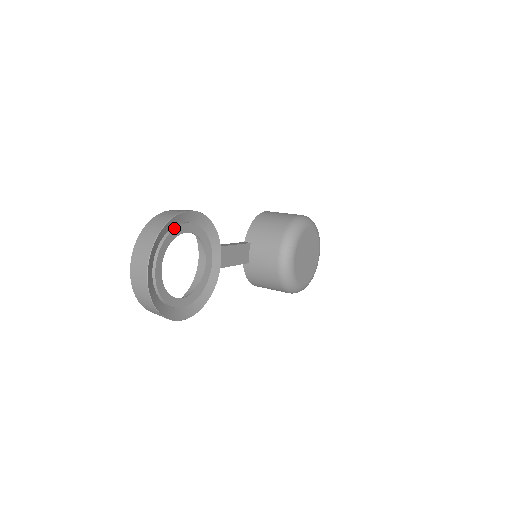
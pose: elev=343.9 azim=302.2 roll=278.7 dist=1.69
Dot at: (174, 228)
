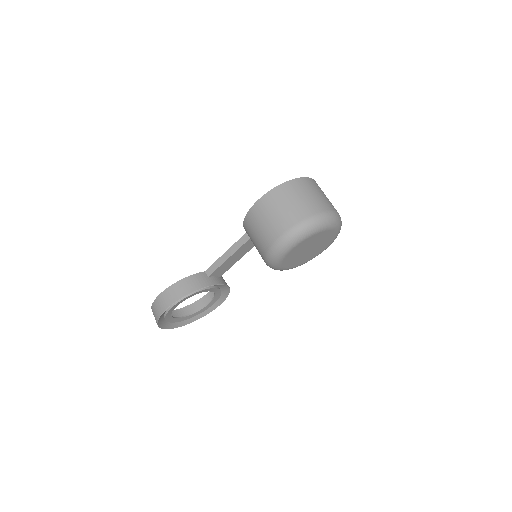
Dot at: (165, 315)
